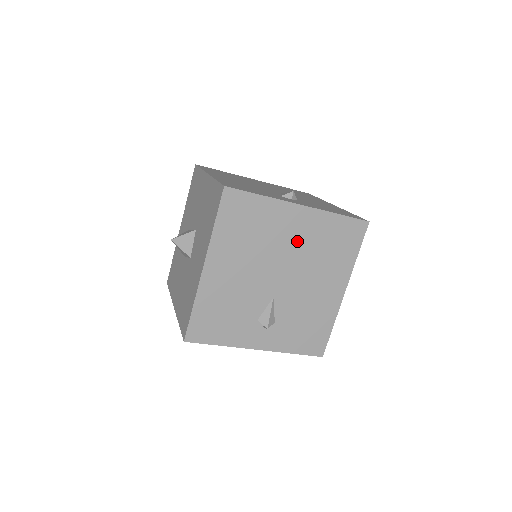
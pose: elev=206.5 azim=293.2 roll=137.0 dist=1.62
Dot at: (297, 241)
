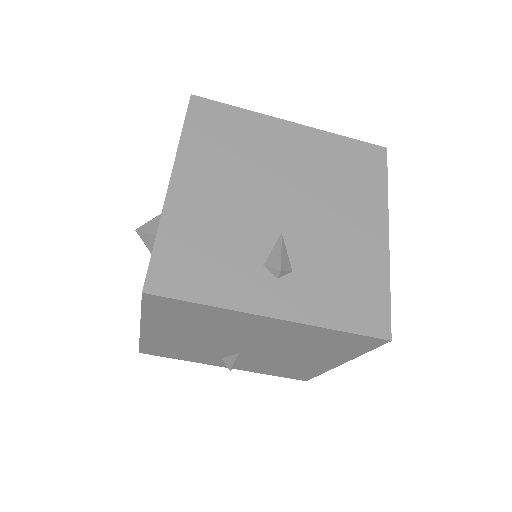
Dot at: (298, 161)
